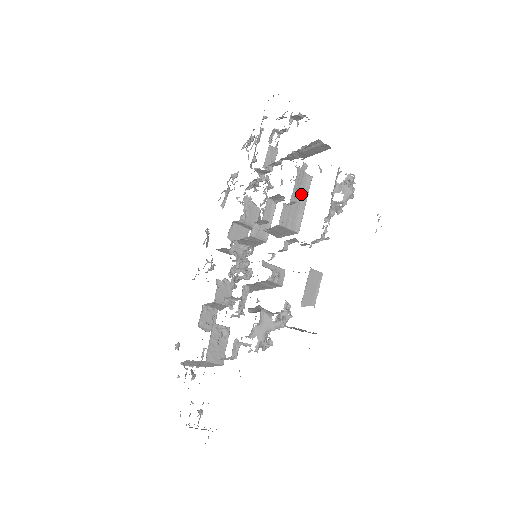
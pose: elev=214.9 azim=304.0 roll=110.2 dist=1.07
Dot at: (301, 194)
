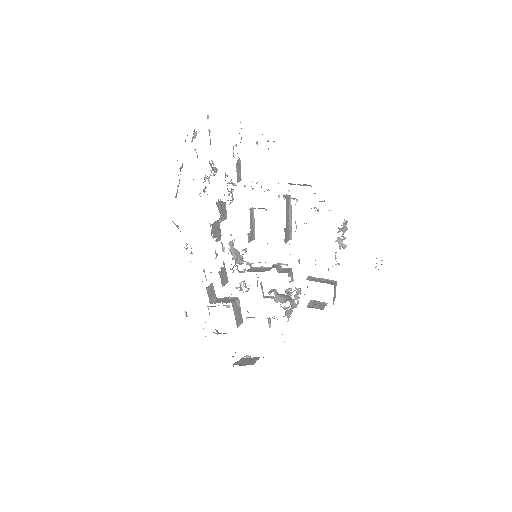
Dot at: (288, 212)
